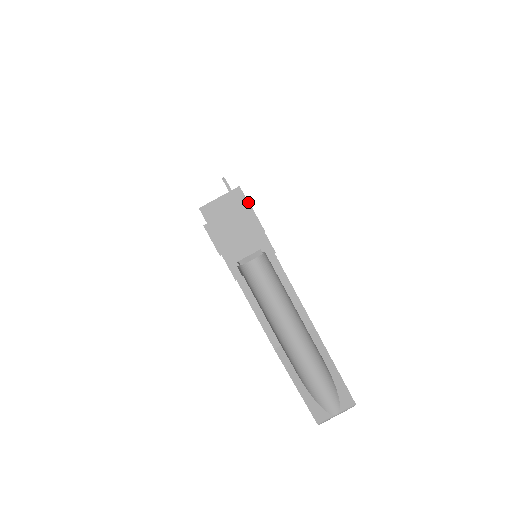
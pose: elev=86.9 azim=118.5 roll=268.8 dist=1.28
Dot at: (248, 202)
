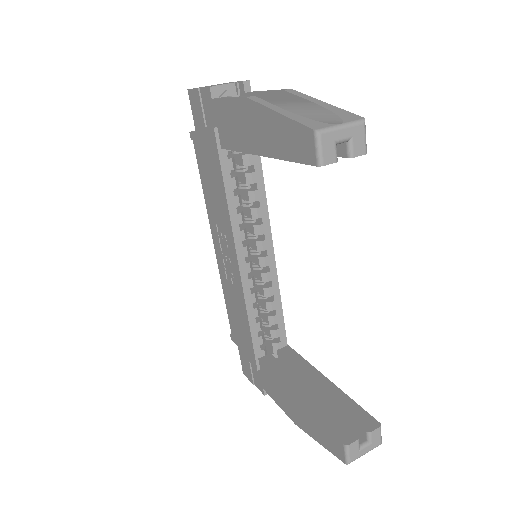
Dot at: occluded
